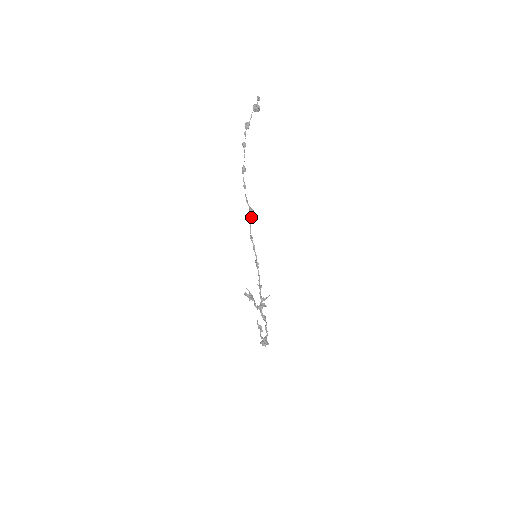
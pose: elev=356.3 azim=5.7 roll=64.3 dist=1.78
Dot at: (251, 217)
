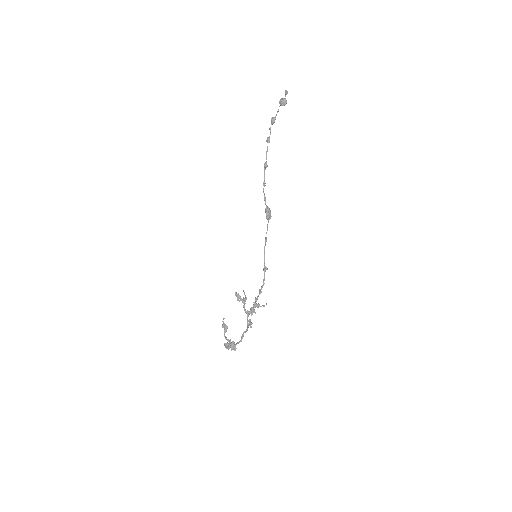
Dot at: (266, 217)
